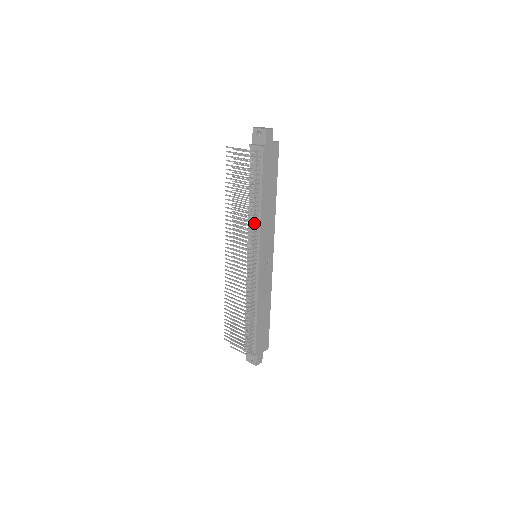
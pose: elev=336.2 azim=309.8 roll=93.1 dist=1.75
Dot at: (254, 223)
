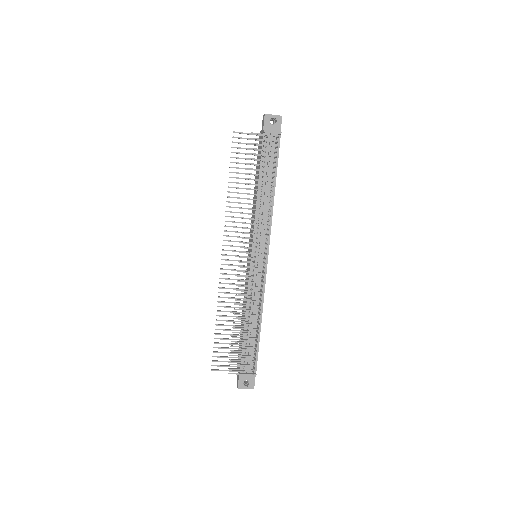
Dot at: occluded
